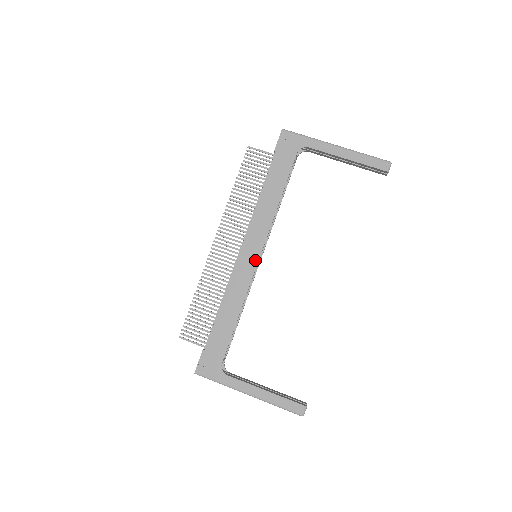
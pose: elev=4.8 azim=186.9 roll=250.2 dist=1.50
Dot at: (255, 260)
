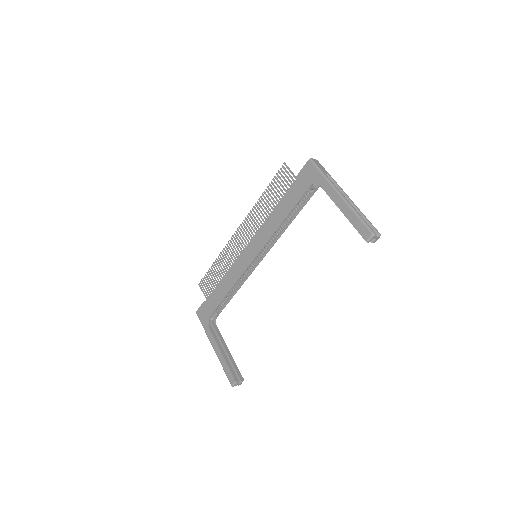
Dot at: (251, 259)
